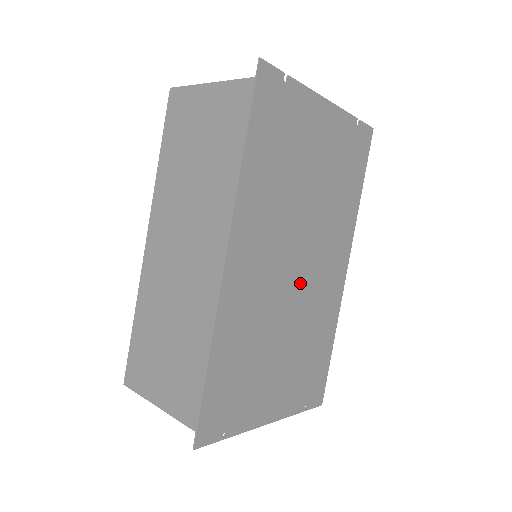
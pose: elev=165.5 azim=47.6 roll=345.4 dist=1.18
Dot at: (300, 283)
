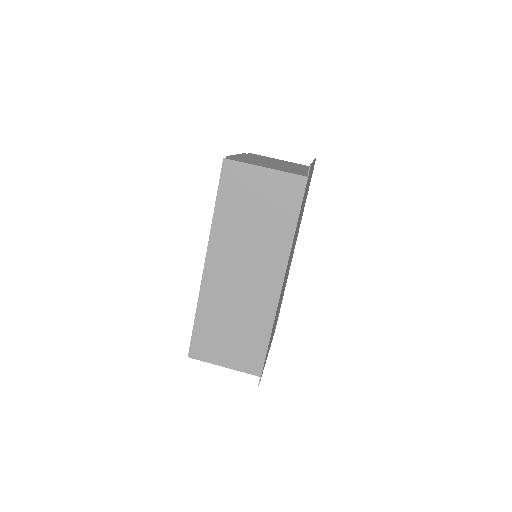
Dot at: occluded
